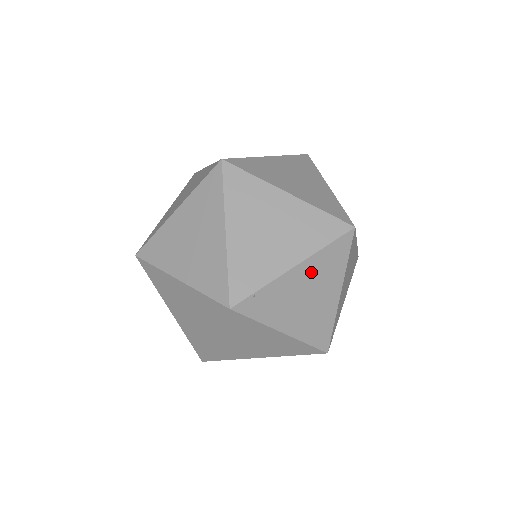
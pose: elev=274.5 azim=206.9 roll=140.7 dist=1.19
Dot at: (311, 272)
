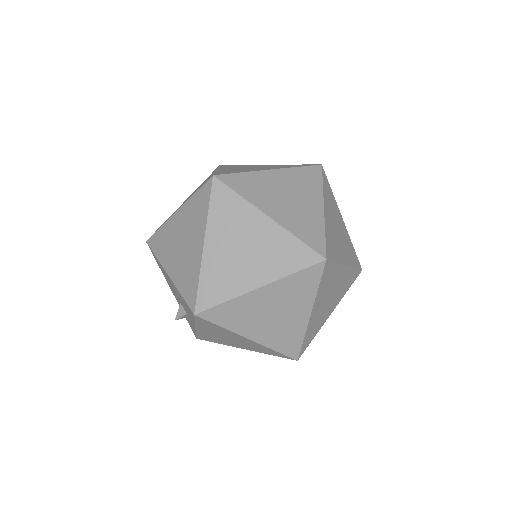
Dot at: (329, 209)
